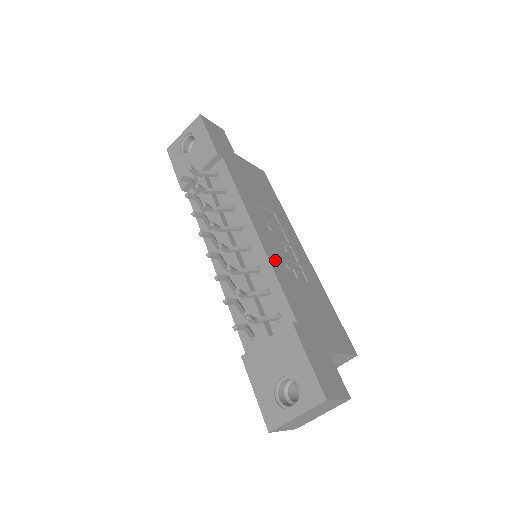
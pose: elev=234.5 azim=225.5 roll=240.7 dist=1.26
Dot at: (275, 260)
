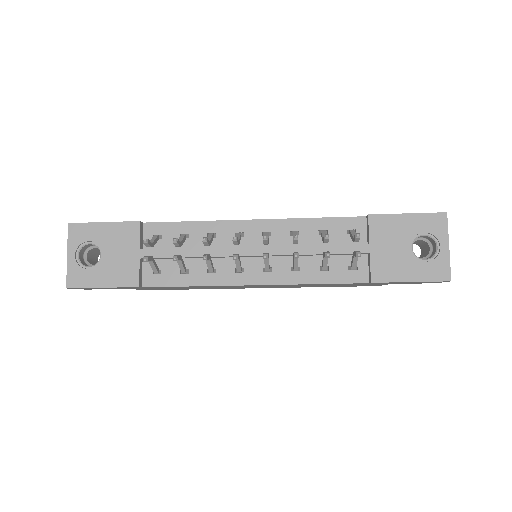
Dot at: occluded
